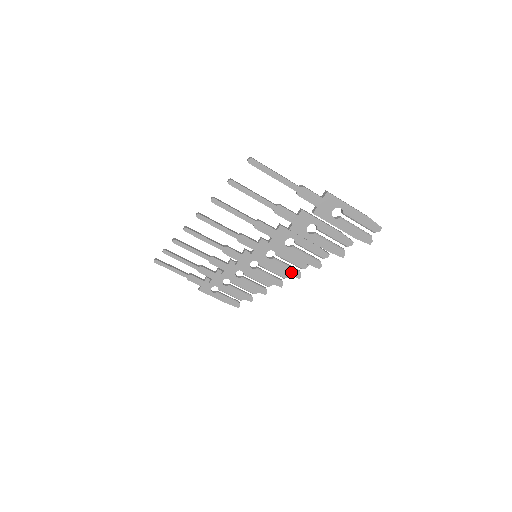
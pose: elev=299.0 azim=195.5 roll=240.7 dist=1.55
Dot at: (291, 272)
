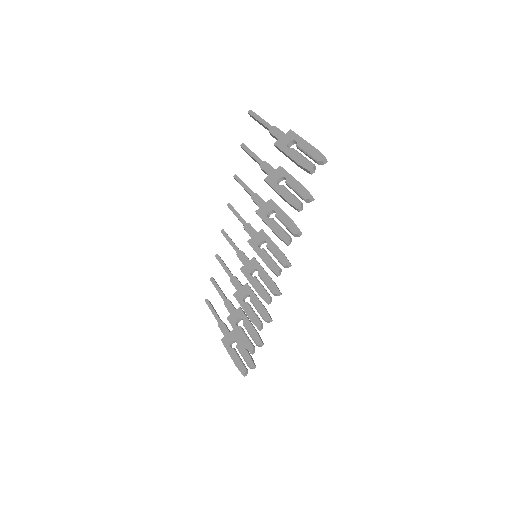
Dot at: (272, 266)
